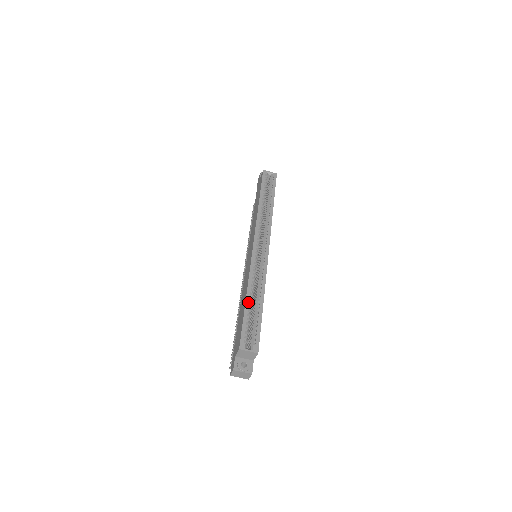
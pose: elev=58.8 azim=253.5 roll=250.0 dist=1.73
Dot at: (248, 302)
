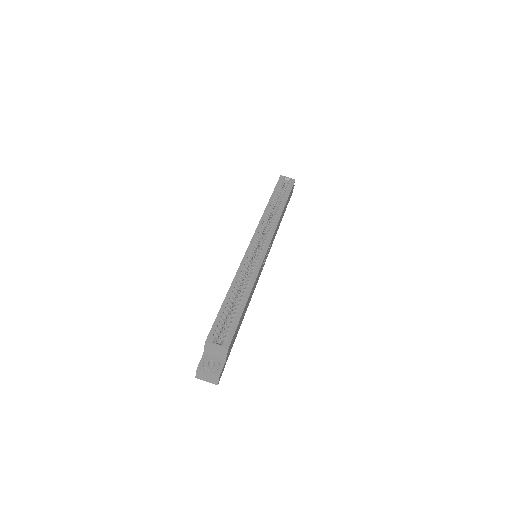
Dot at: (230, 295)
